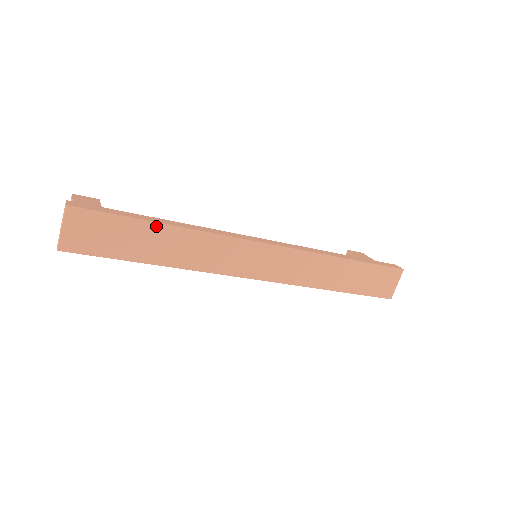
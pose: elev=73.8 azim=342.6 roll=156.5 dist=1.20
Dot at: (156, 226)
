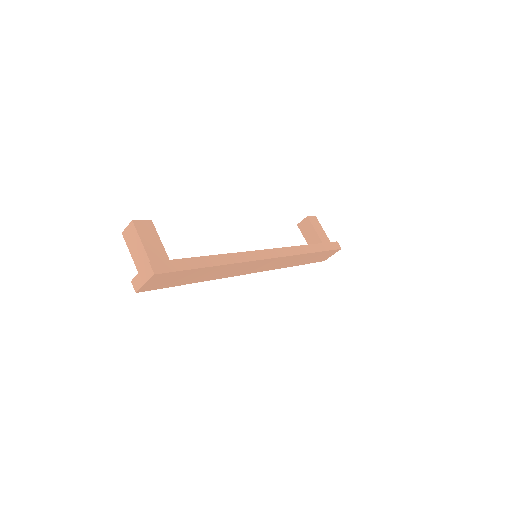
Dot at: (207, 268)
